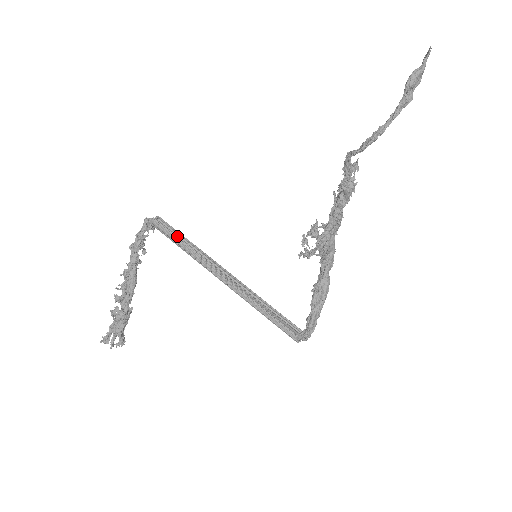
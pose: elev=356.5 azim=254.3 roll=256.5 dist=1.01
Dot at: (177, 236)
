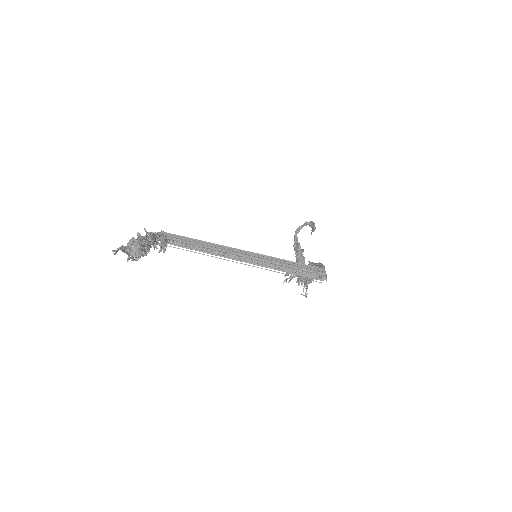
Dot at: (188, 242)
